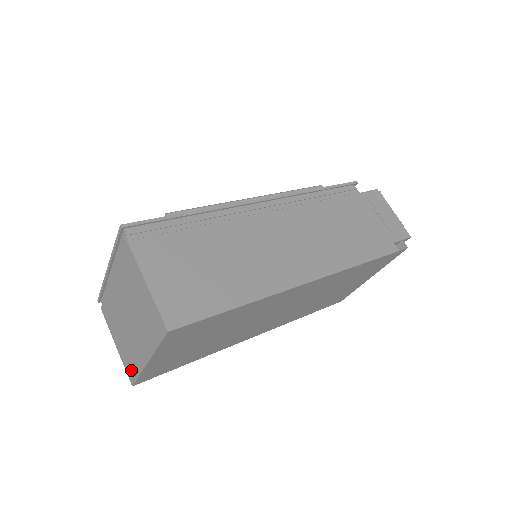
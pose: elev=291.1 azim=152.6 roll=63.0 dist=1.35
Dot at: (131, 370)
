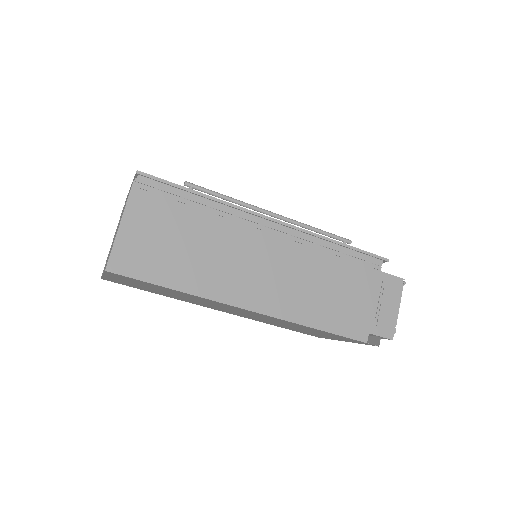
Dot at: occluded
